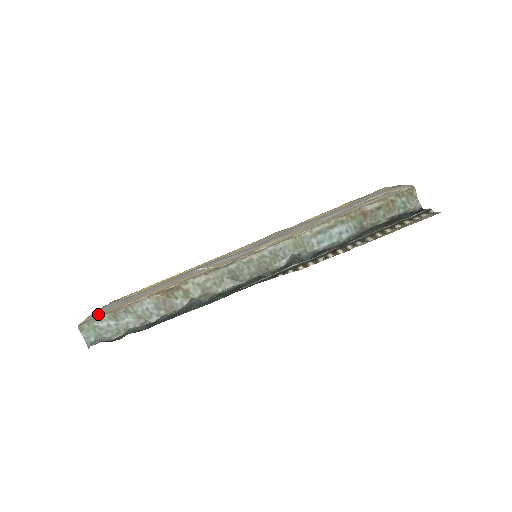
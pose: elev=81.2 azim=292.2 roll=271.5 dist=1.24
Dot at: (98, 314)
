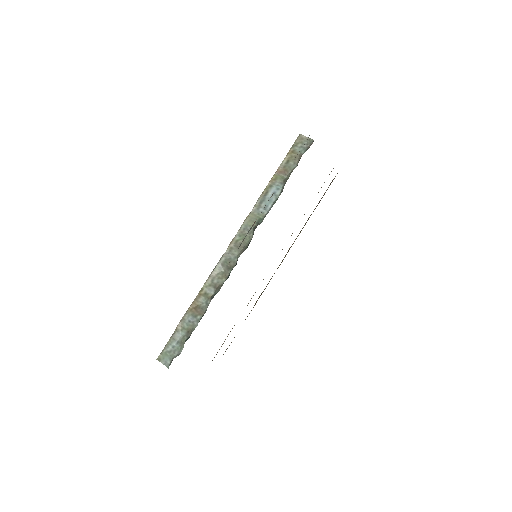
Dot at: occluded
